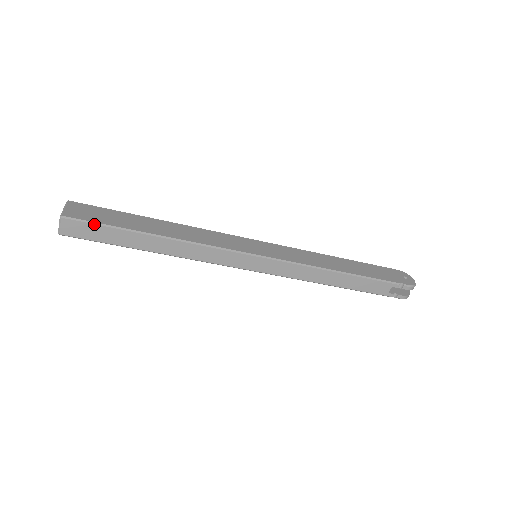
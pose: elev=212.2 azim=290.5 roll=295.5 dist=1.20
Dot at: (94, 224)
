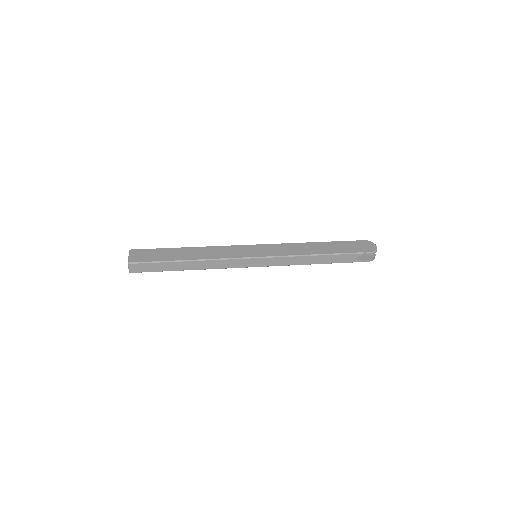
Dot at: (148, 263)
